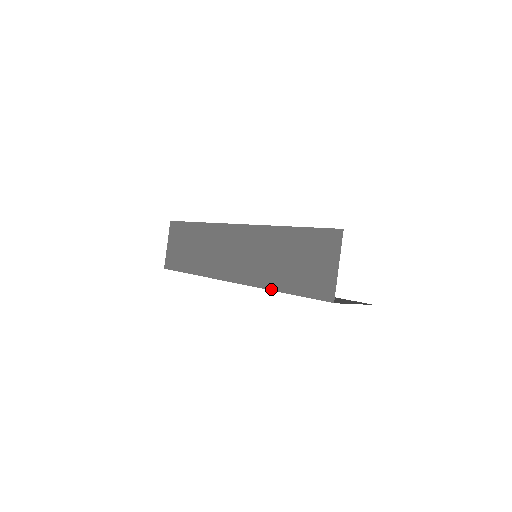
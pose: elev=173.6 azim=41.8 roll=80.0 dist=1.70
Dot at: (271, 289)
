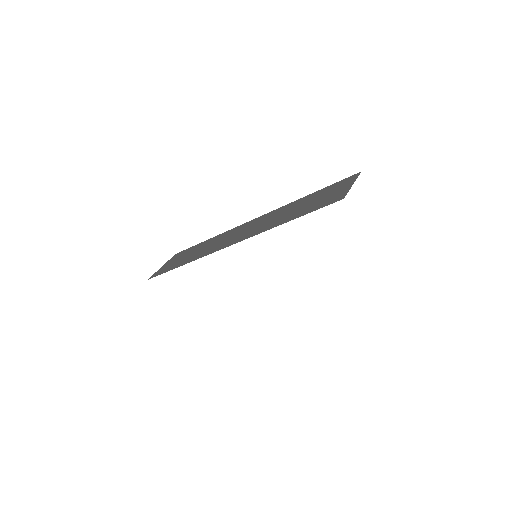
Dot at: occluded
